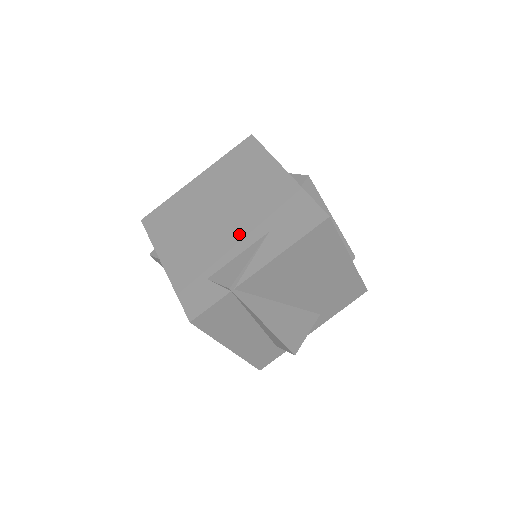
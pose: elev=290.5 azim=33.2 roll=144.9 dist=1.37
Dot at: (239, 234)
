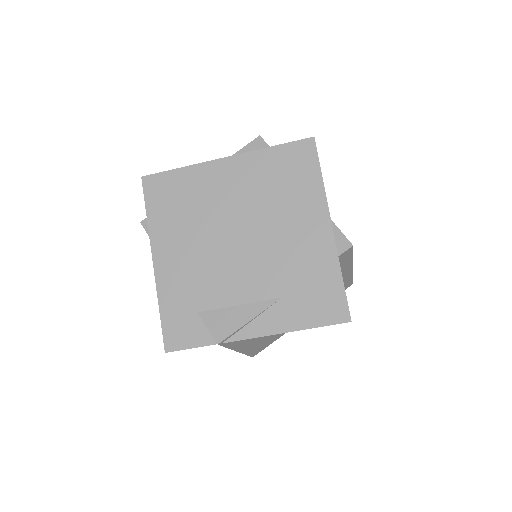
Dot at: (250, 278)
